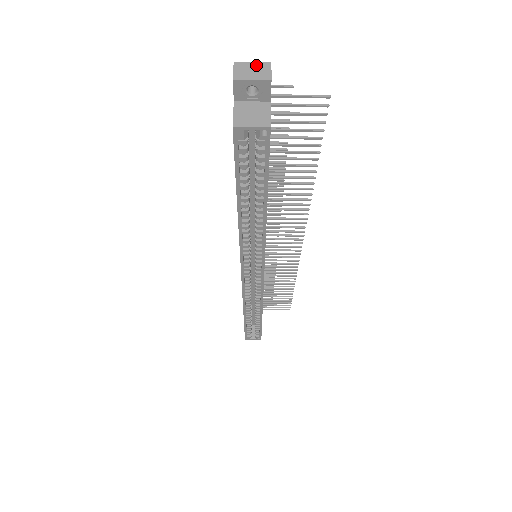
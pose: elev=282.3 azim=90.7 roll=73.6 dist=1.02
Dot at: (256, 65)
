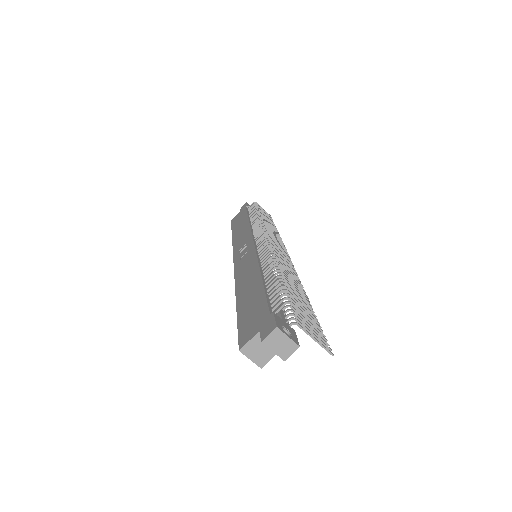
Dot at: (288, 341)
